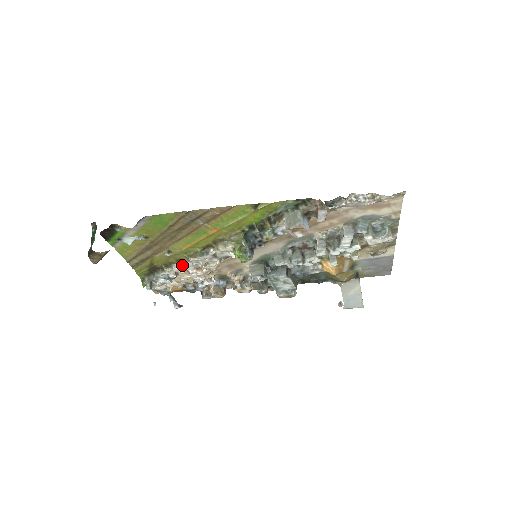
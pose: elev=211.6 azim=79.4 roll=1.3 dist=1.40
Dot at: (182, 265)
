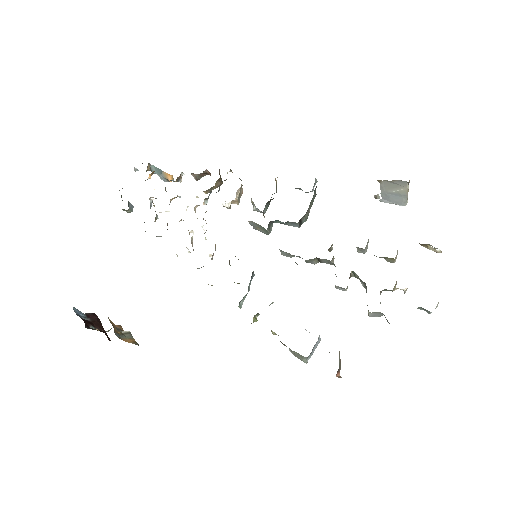
Dot at: occluded
